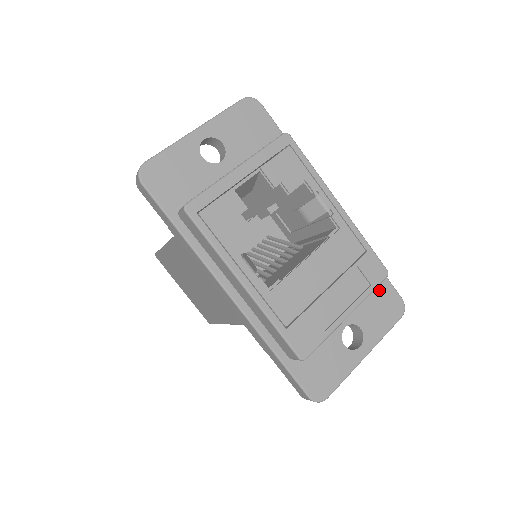
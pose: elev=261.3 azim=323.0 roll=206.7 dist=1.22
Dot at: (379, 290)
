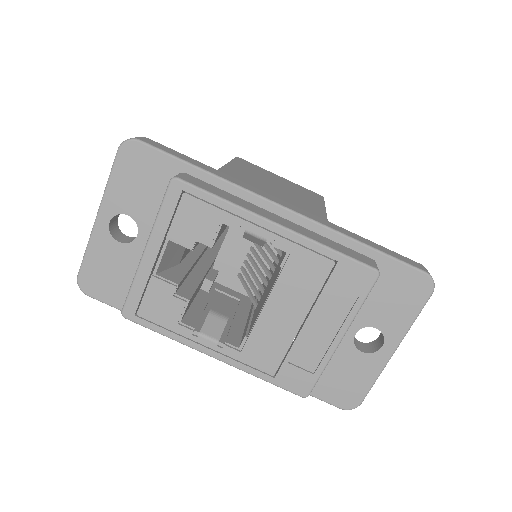
Dot at: (387, 278)
